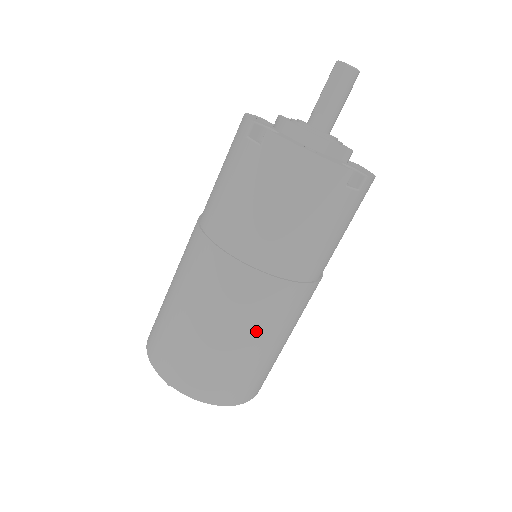
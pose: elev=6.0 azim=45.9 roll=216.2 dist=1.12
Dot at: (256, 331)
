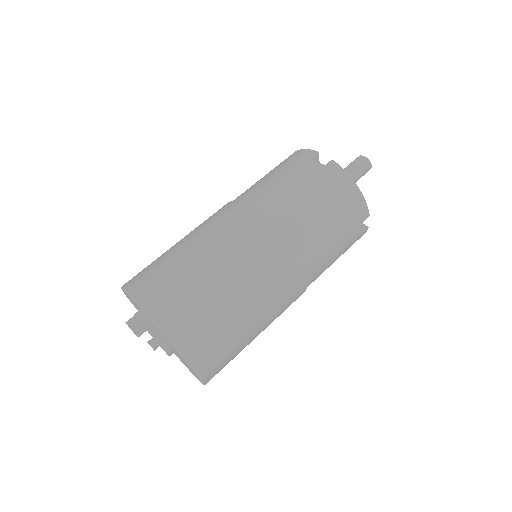
Dot at: (263, 303)
